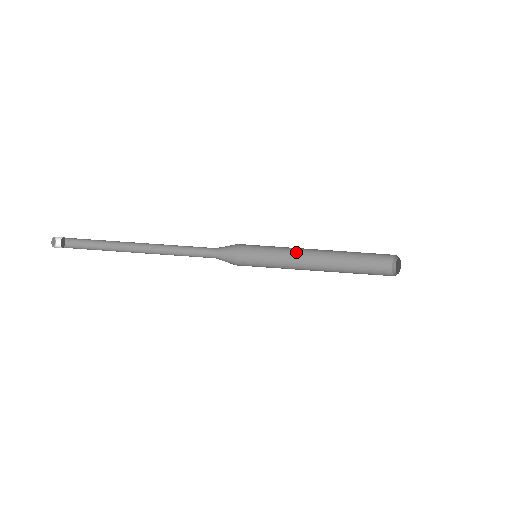
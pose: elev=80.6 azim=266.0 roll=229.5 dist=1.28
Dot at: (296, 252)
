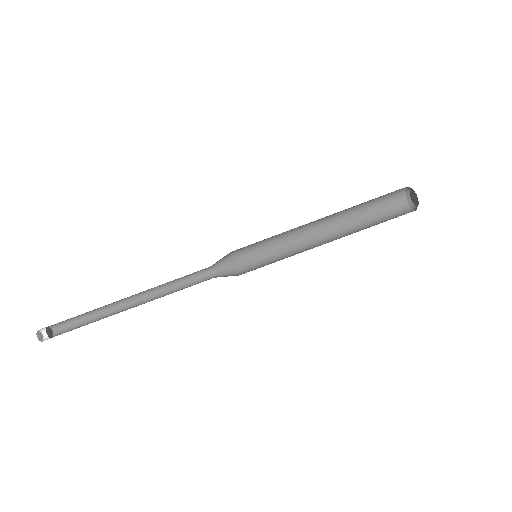
Dot at: (301, 243)
